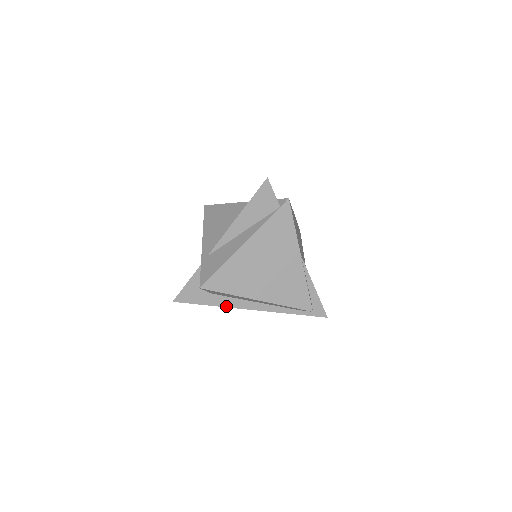
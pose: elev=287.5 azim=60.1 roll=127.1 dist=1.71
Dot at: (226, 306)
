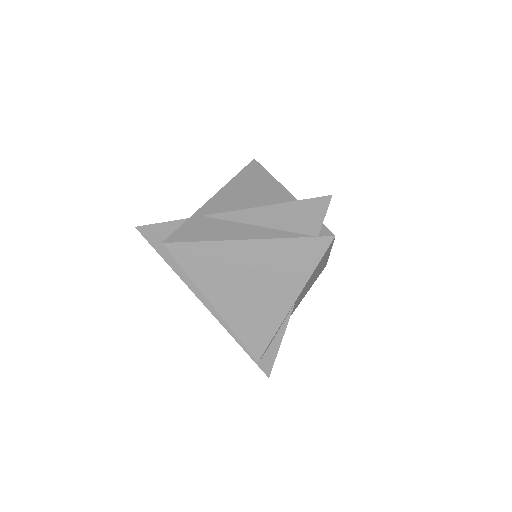
Dot at: (182, 278)
